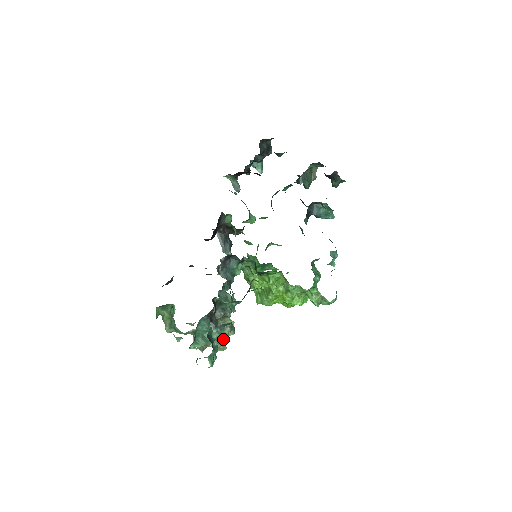
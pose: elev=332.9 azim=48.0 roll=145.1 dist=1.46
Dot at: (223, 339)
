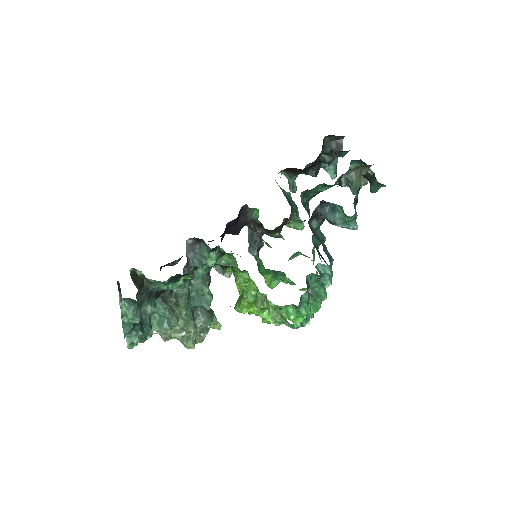
Dot at: (136, 318)
